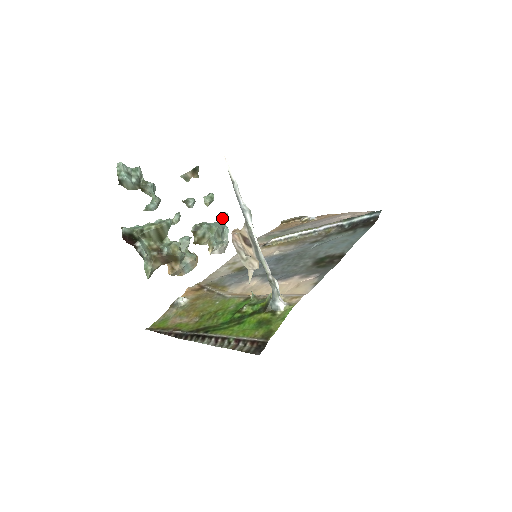
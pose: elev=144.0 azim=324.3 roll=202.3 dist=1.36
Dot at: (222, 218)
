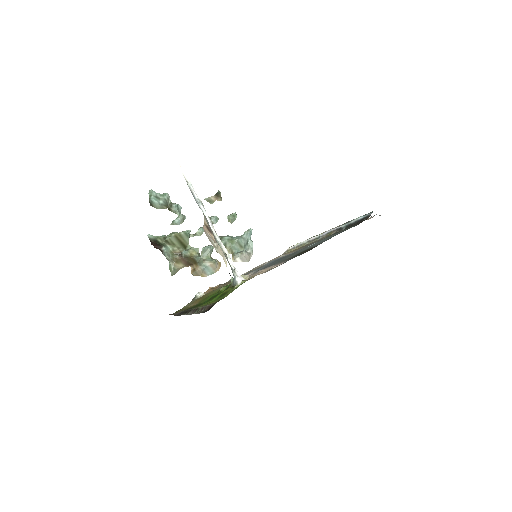
Dot at: (246, 233)
